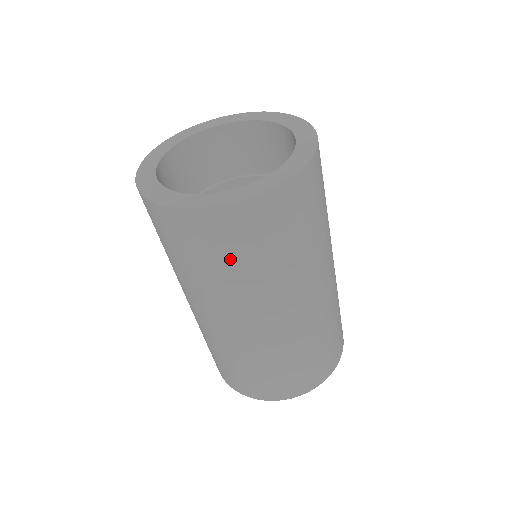
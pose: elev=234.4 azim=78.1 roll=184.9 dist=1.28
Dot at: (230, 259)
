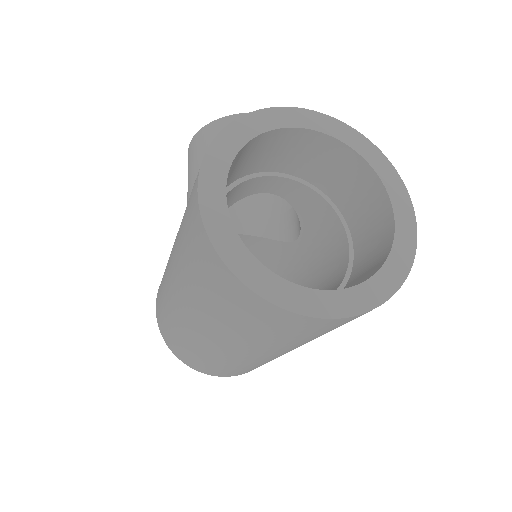
Dot at: (287, 336)
